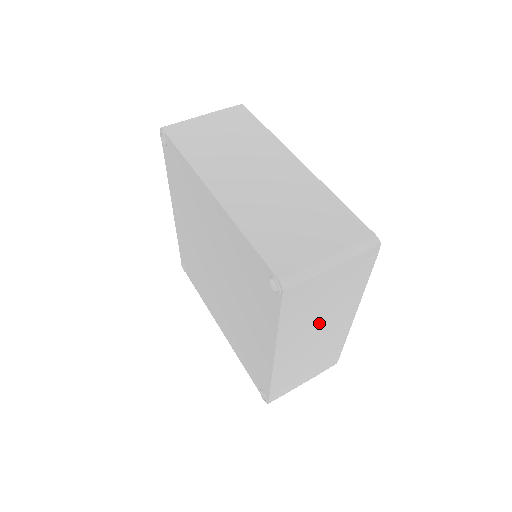
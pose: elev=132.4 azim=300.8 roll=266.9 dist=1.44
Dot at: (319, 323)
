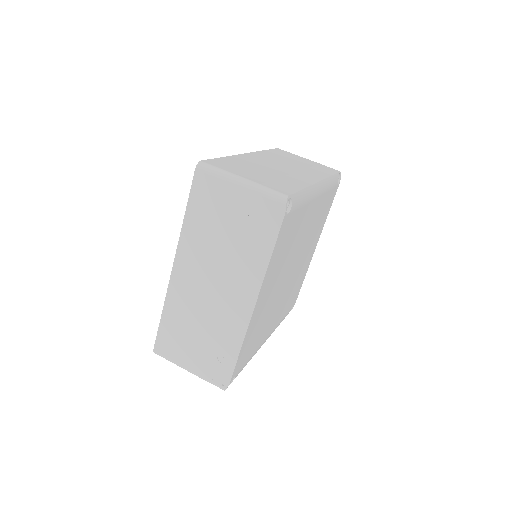
Dot at: (217, 265)
